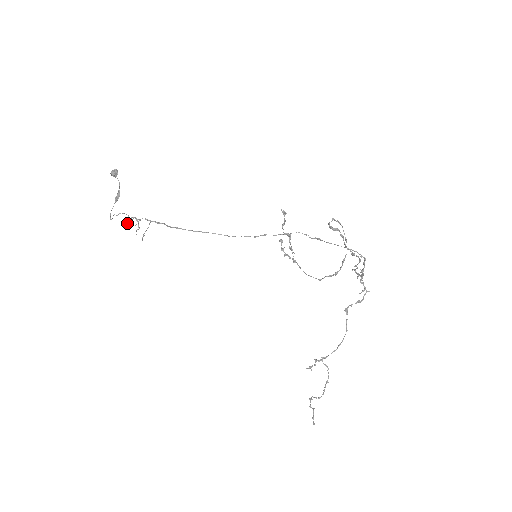
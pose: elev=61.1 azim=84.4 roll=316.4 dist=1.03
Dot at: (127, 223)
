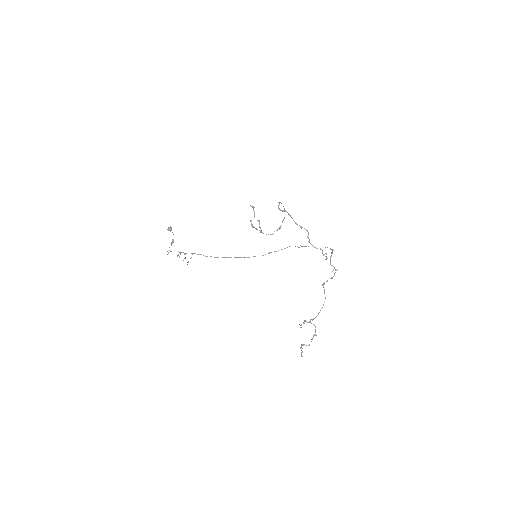
Dot at: (177, 255)
